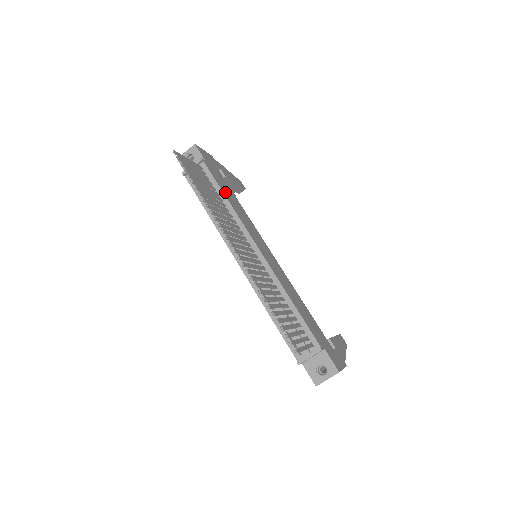
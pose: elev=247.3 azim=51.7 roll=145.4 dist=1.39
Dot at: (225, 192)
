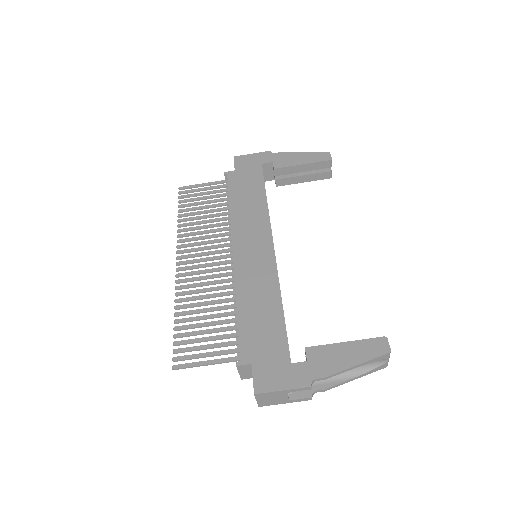
Dot at: (236, 197)
